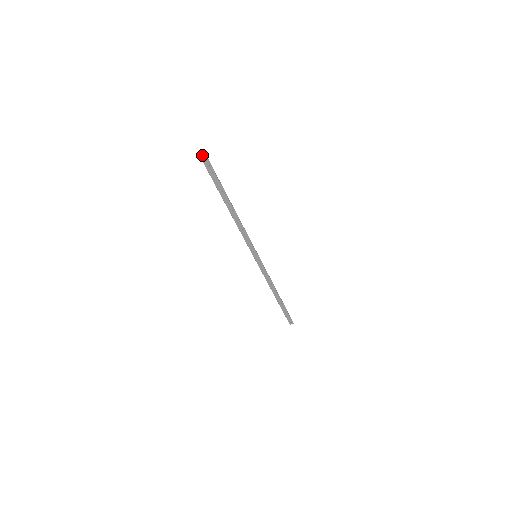
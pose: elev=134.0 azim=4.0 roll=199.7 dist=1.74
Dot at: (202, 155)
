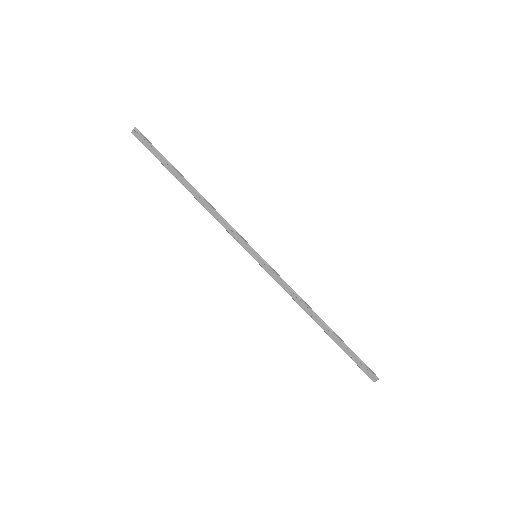
Dot at: (133, 130)
